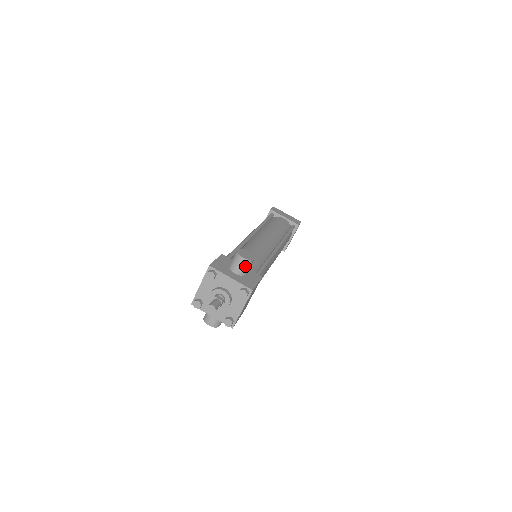
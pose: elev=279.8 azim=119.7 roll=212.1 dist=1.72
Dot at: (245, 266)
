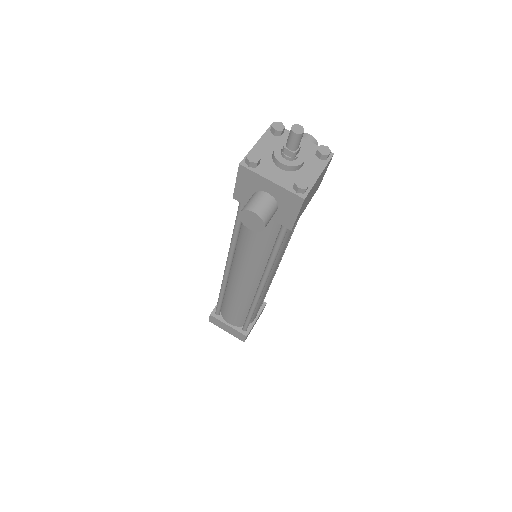
Dot at: occluded
